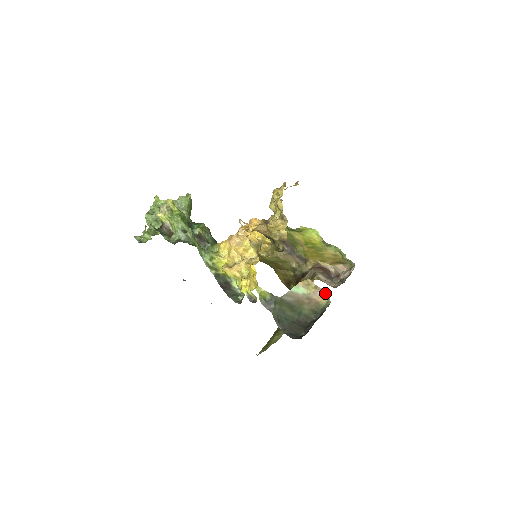
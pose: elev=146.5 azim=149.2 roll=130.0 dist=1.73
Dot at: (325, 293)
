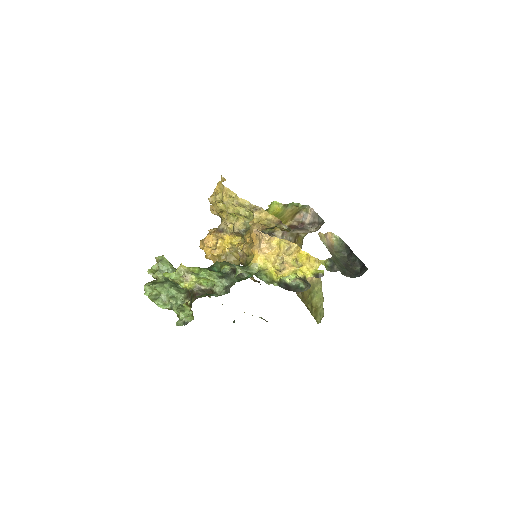
Dot at: (329, 235)
